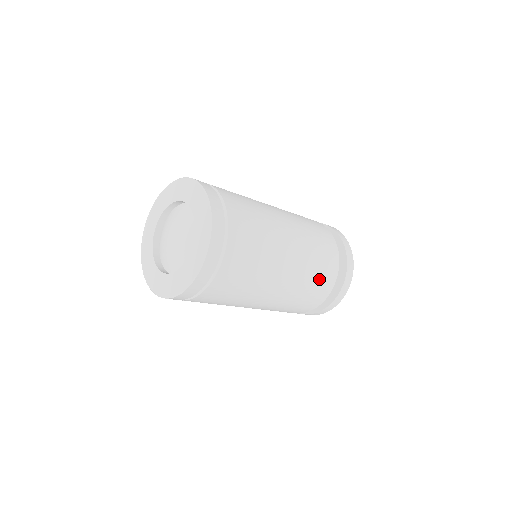
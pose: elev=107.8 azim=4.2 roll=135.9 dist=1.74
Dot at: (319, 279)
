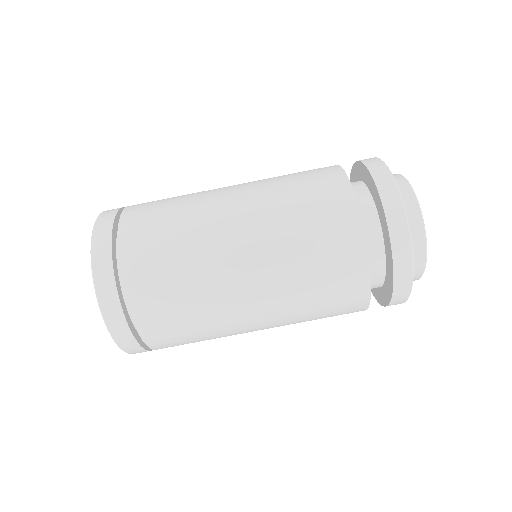
Dot at: (325, 260)
